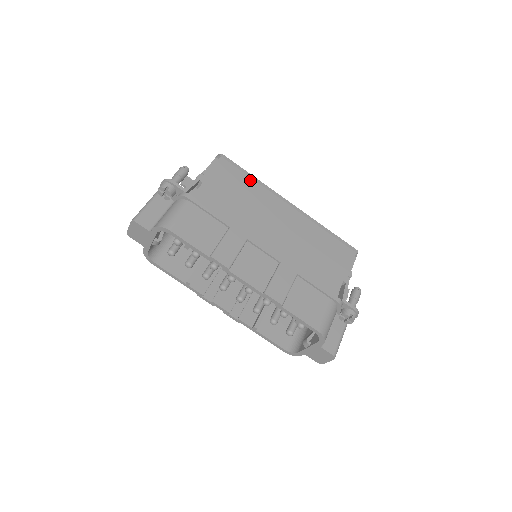
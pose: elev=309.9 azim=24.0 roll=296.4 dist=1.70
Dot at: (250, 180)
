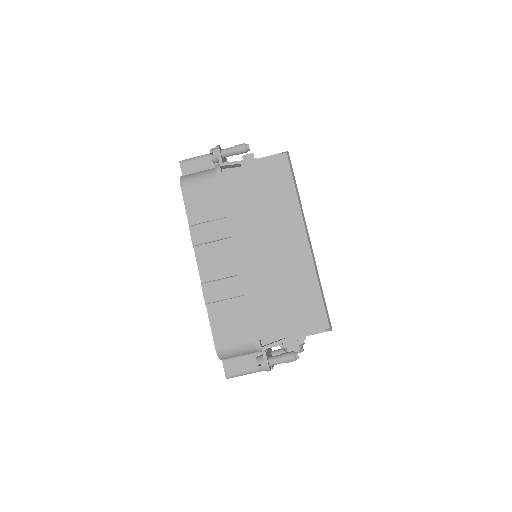
Dot at: (288, 192)
